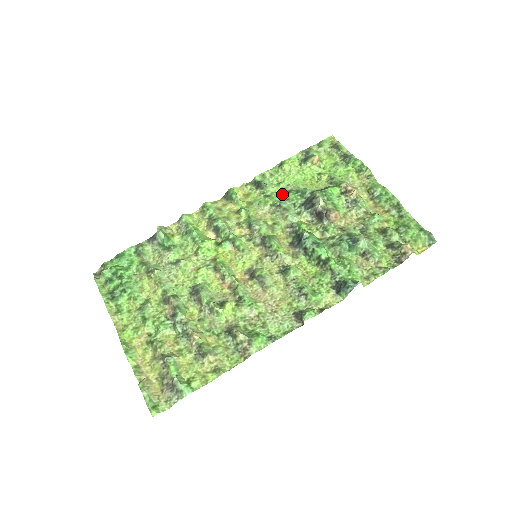
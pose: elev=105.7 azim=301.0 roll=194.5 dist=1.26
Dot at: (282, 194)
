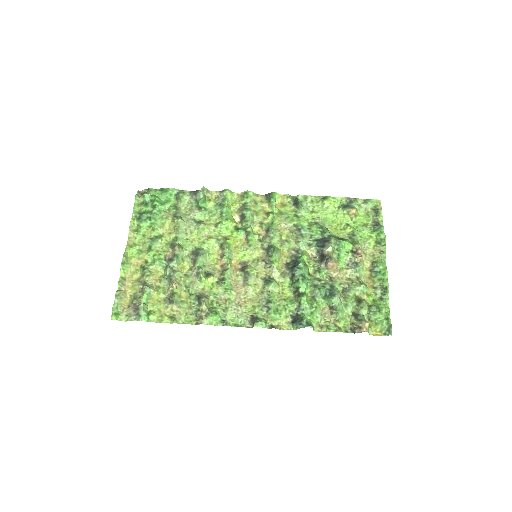
Dot at: (309, 222)
